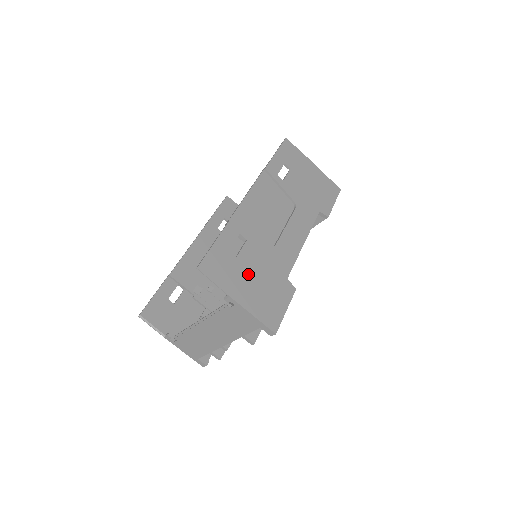
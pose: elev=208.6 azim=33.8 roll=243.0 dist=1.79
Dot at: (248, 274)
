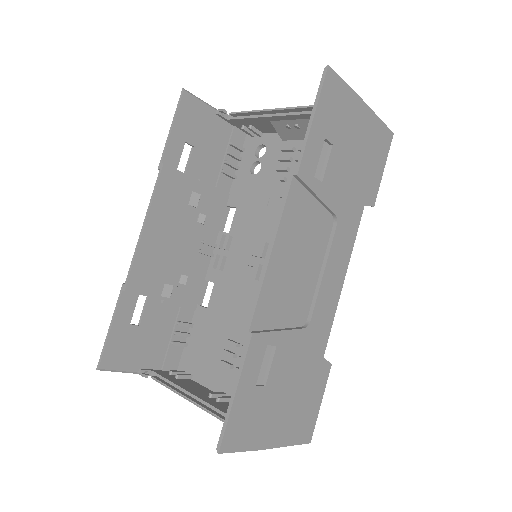
Dot at: (280, 398)
